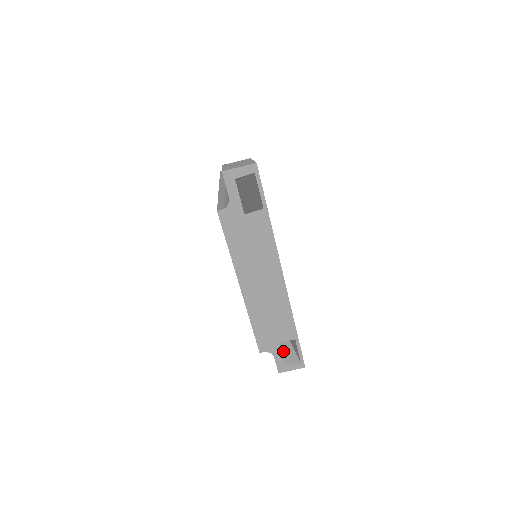
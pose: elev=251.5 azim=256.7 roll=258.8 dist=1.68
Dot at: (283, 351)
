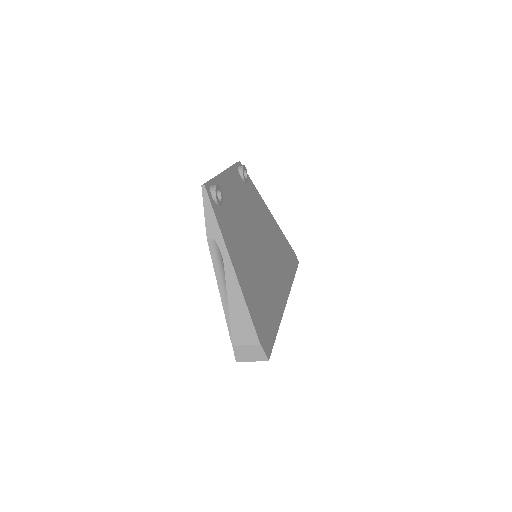
Dot at: occluded
